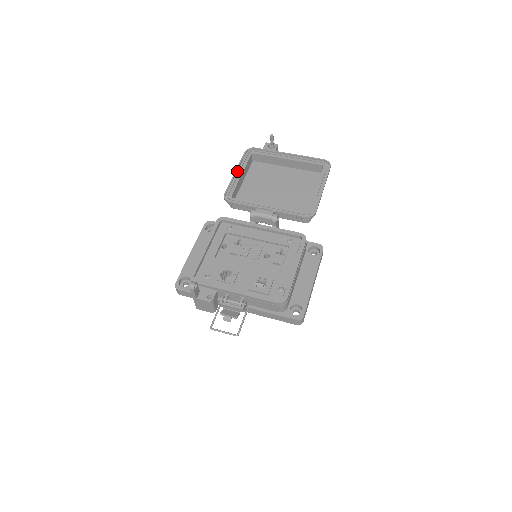
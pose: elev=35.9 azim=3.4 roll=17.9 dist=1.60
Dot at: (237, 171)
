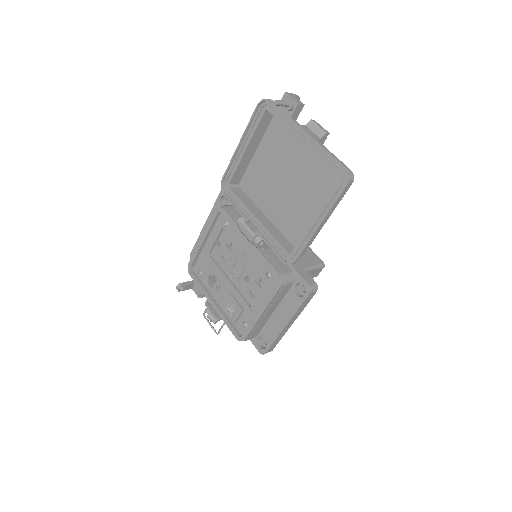
Dot at: (242, 141)
